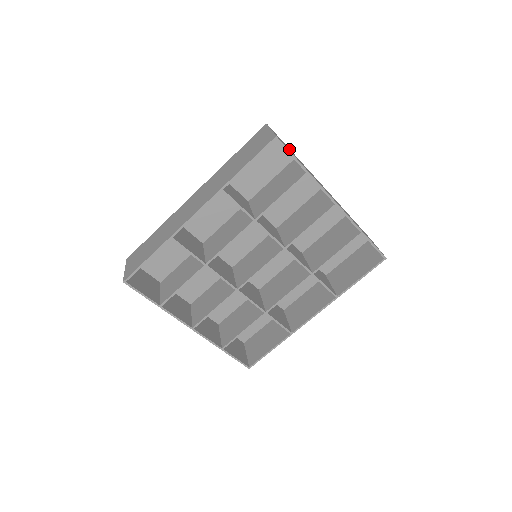
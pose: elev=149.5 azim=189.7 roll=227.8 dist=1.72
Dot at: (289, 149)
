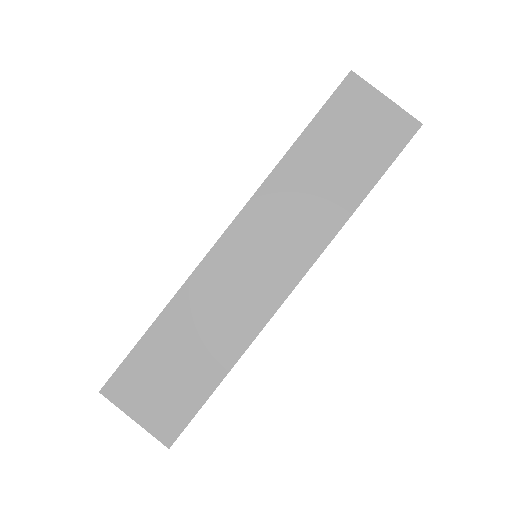
Dot at: occluded
